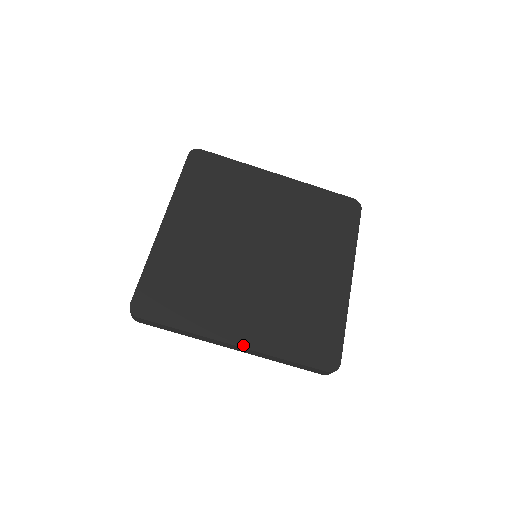
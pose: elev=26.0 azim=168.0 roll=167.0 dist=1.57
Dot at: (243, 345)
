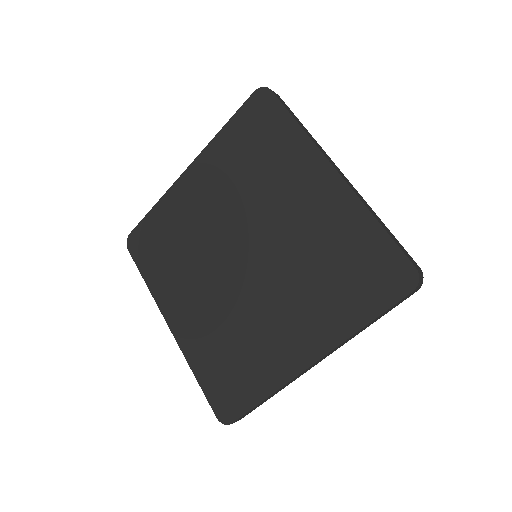
Dot at: (174, 332)
